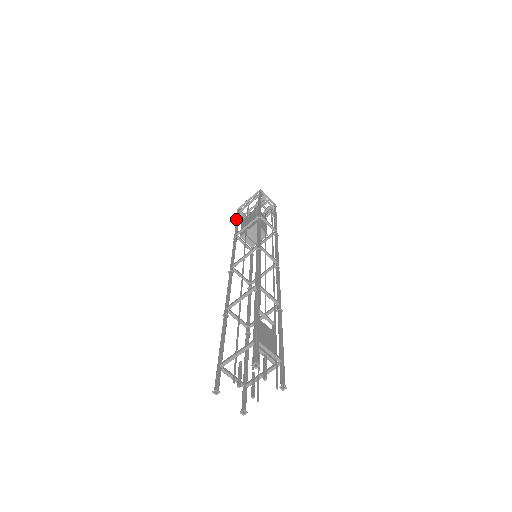
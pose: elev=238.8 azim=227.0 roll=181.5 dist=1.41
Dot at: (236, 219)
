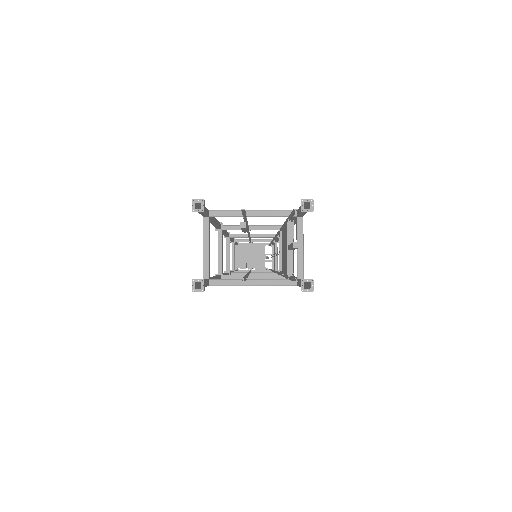
Dot at: occluded
